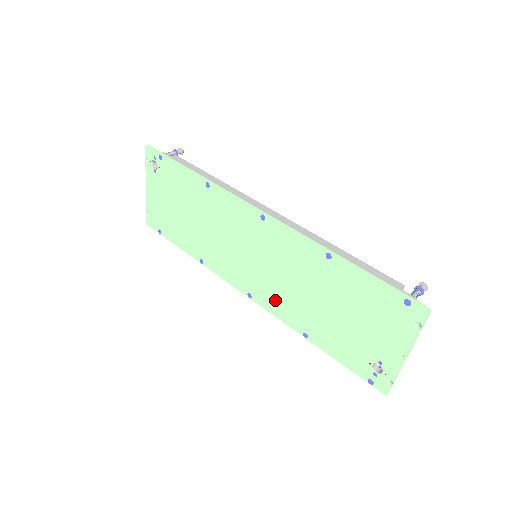
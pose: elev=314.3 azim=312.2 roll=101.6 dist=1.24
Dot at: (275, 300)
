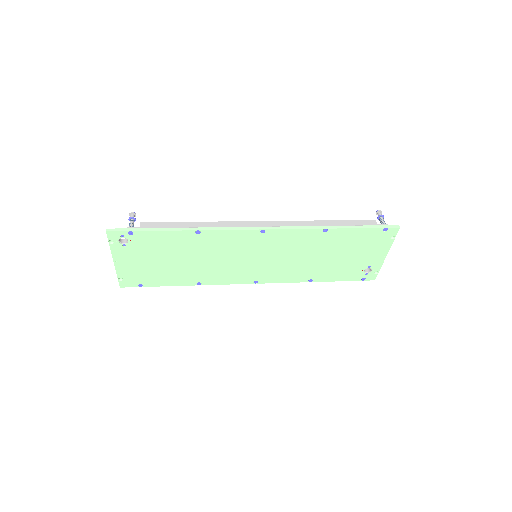
Dot at: (281, 274)
